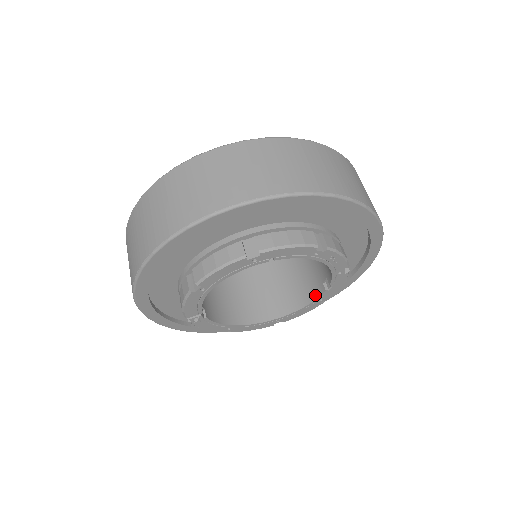
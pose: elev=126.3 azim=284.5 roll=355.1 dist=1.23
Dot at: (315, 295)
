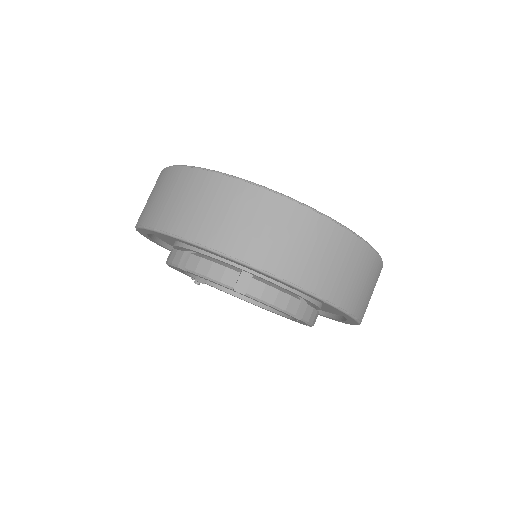
Dot at: occluded
